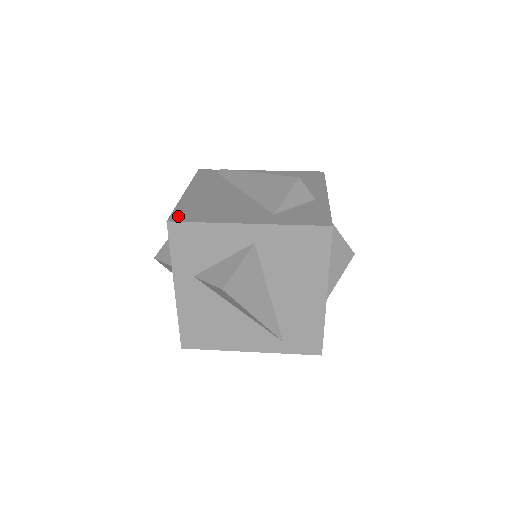
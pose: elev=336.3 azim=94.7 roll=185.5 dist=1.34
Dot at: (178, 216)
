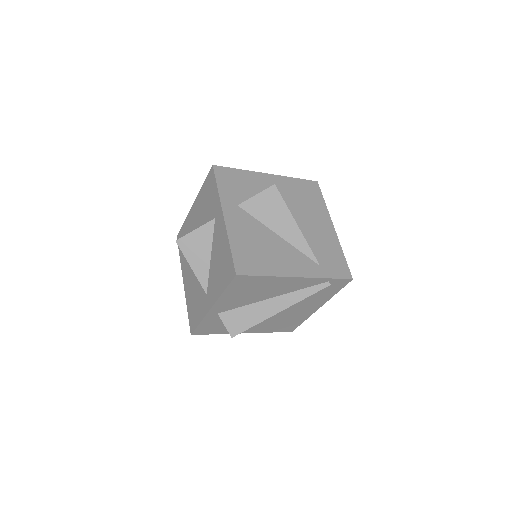
Dot at: occluded
